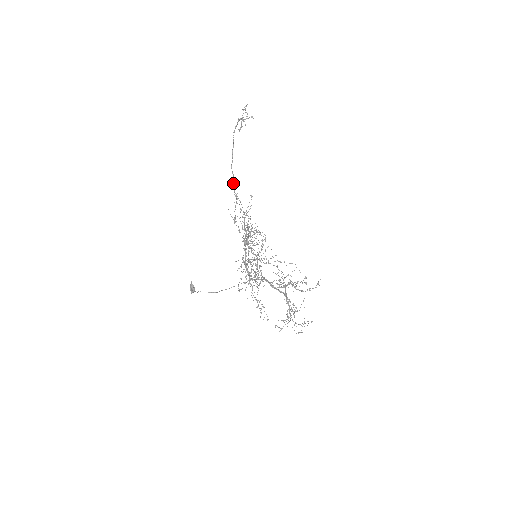
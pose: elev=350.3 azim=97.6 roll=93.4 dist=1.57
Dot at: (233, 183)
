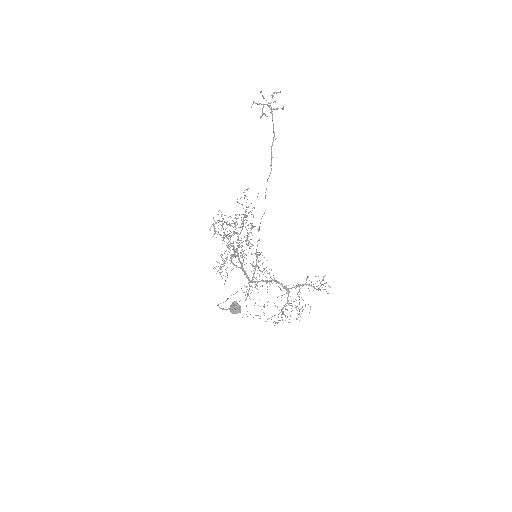
Dot at: occluded
